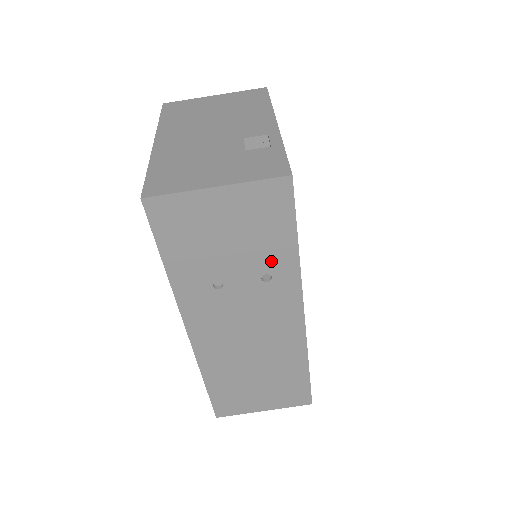
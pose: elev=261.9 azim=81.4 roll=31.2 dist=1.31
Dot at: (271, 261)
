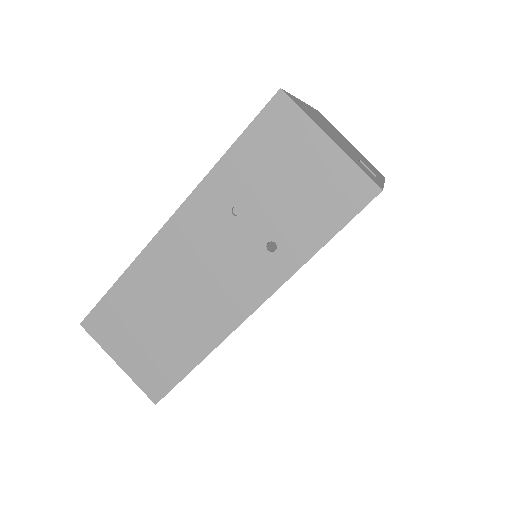
Dot at: (291, 237)
